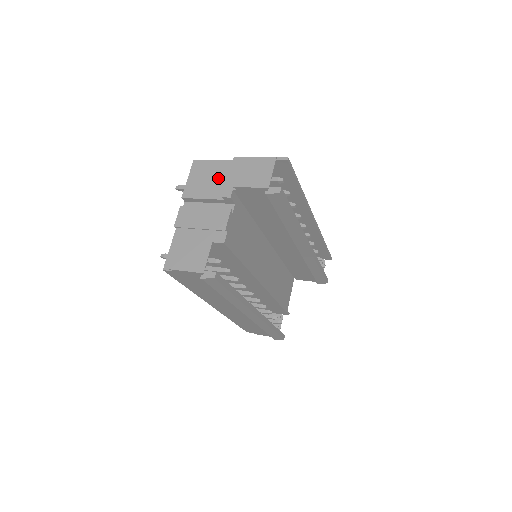
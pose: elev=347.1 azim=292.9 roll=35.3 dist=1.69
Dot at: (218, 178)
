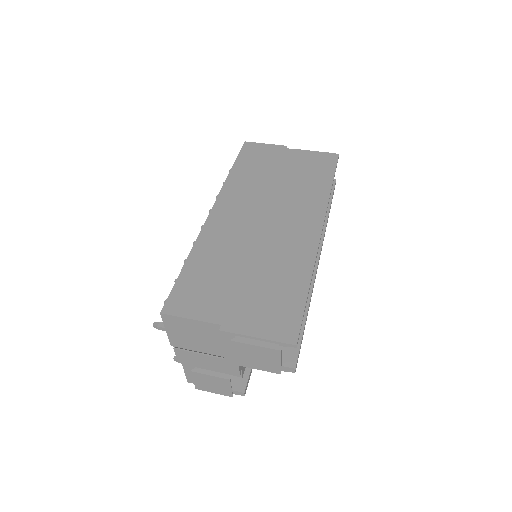
Dot at: (207, 338)
